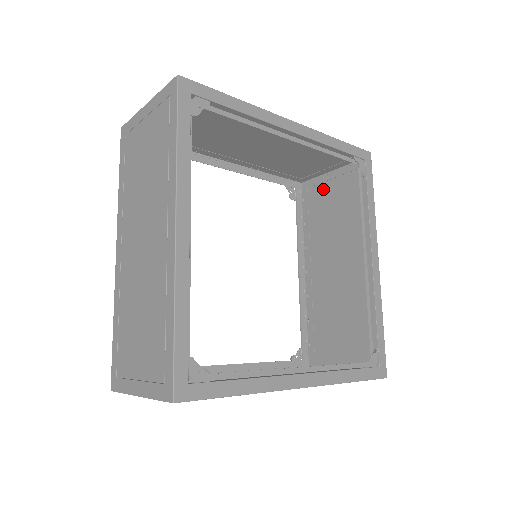
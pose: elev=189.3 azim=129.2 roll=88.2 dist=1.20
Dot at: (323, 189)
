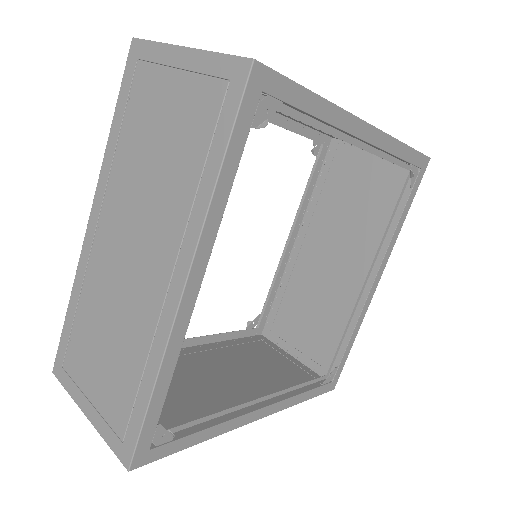
Dot at: (355, 164)
